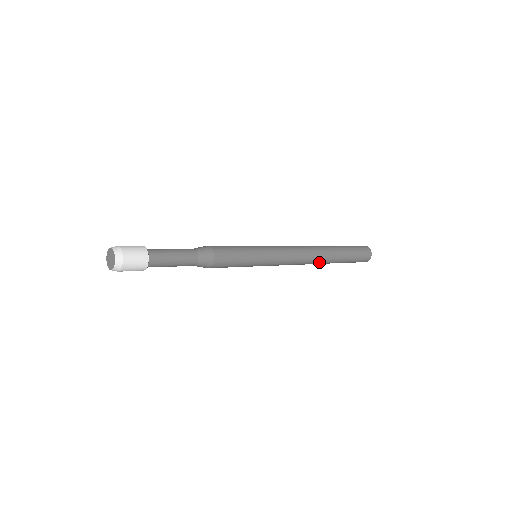
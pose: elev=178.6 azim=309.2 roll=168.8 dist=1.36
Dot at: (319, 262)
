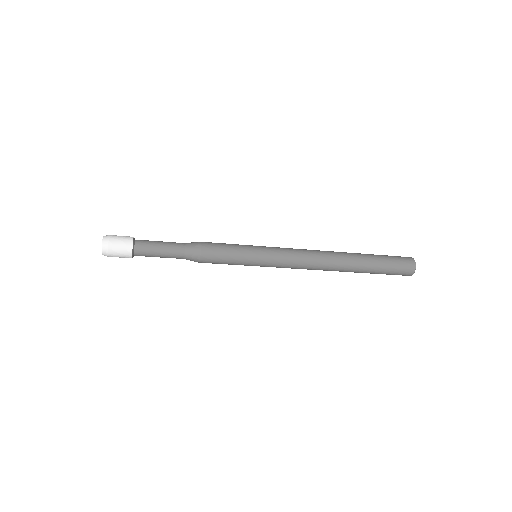
Dot at: (338, 263)
